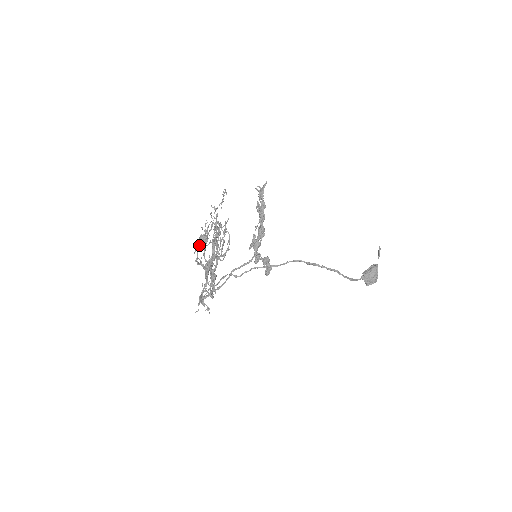
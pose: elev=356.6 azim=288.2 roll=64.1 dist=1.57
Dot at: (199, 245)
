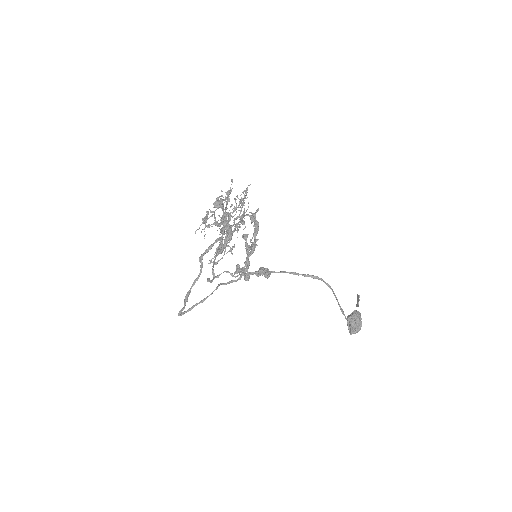
Dot at: (207, 218)
